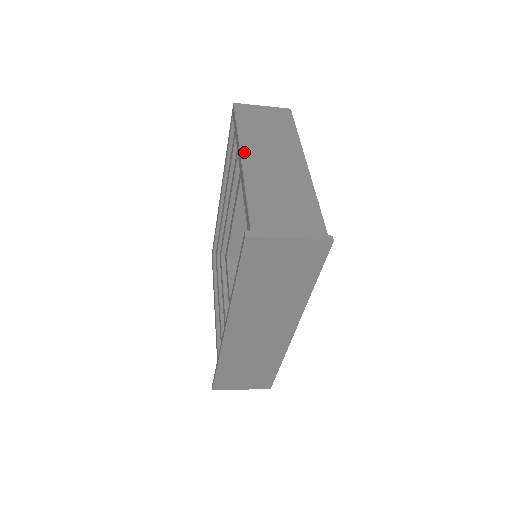
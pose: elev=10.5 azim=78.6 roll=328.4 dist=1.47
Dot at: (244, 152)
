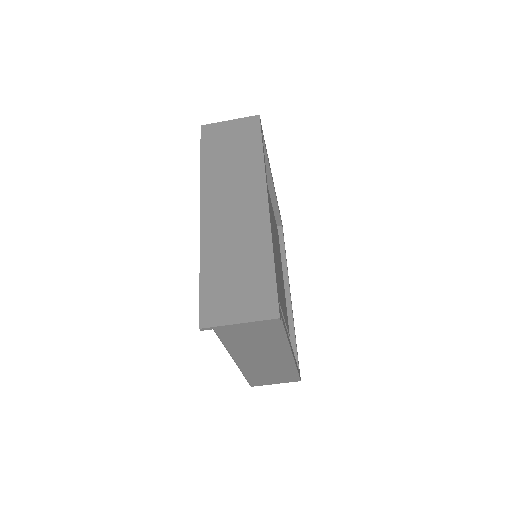
Dot at: occluded
